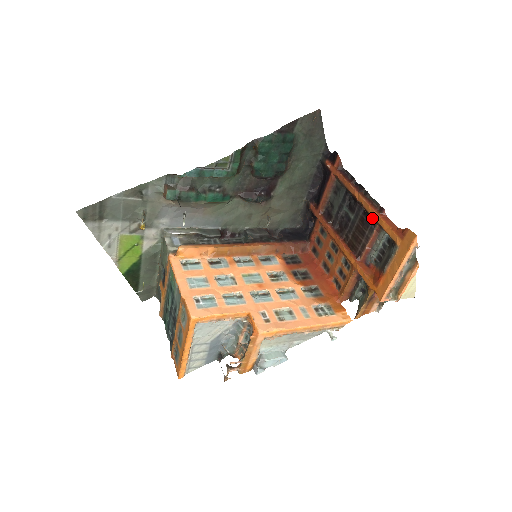
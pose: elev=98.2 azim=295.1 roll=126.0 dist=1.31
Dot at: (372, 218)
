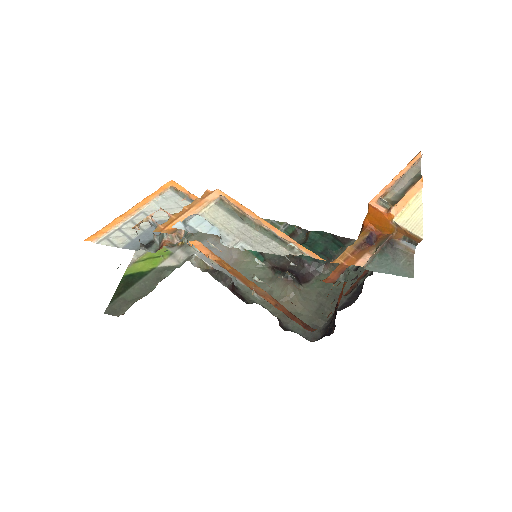
Dot at: occluded
